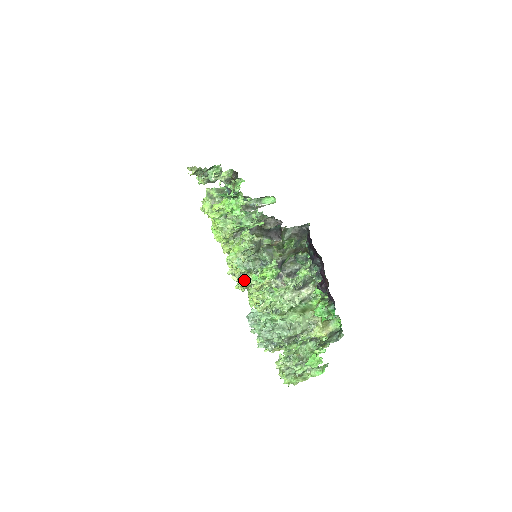
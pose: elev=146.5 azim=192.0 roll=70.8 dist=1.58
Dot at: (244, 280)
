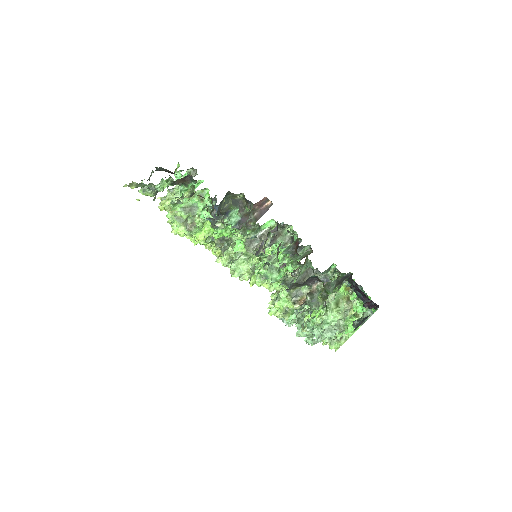
Dot at: occluded
